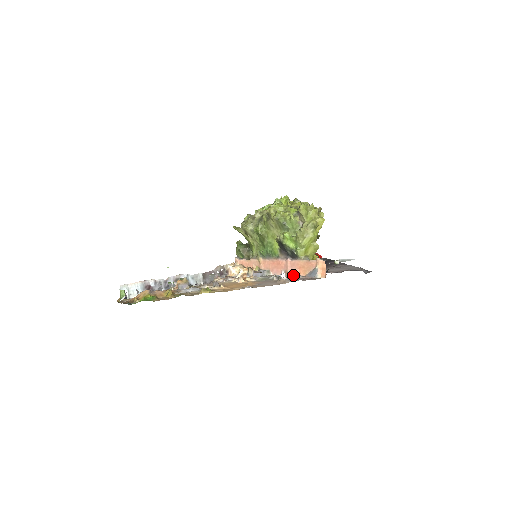
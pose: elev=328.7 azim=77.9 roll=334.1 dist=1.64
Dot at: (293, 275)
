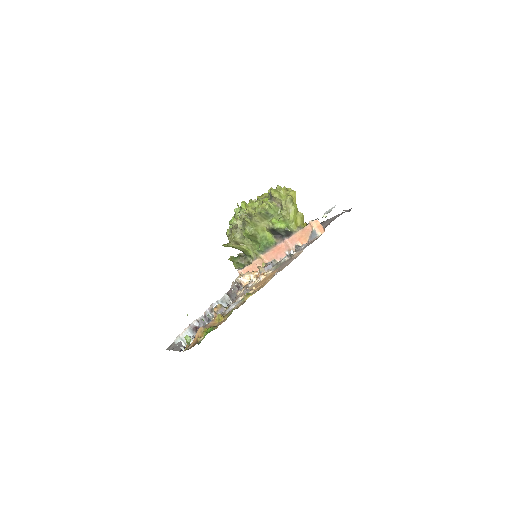
Dot at: (298, 248)
